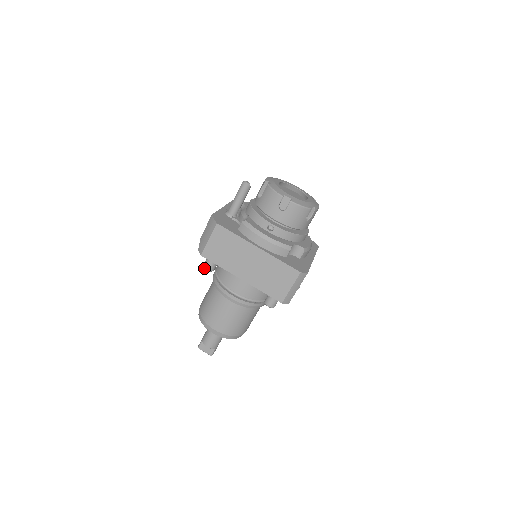
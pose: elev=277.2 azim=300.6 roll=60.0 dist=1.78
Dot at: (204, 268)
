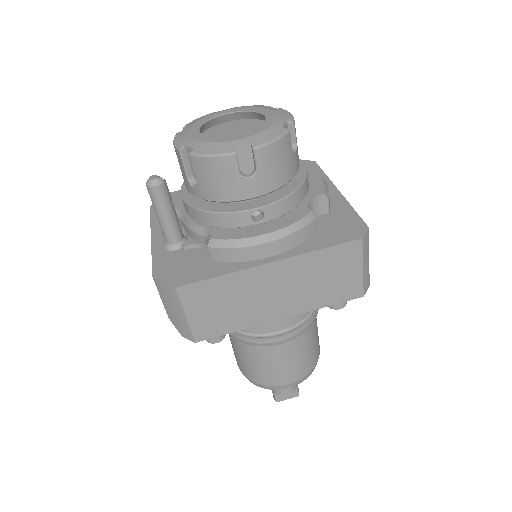
Dot at: occluded
